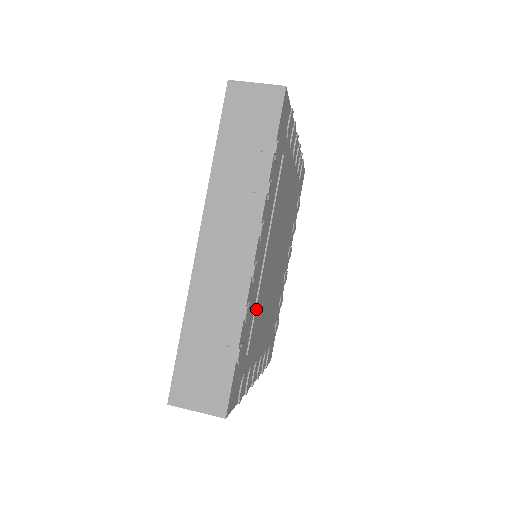
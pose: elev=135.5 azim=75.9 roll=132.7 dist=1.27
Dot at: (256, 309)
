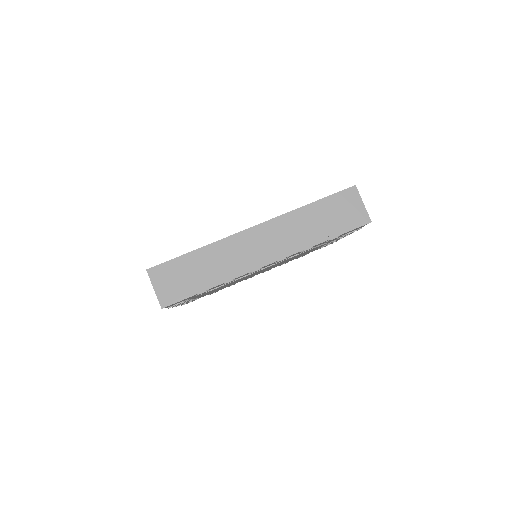
Dot at: occluded
